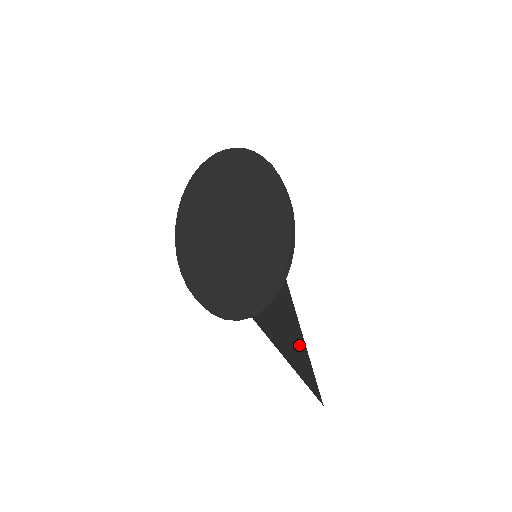
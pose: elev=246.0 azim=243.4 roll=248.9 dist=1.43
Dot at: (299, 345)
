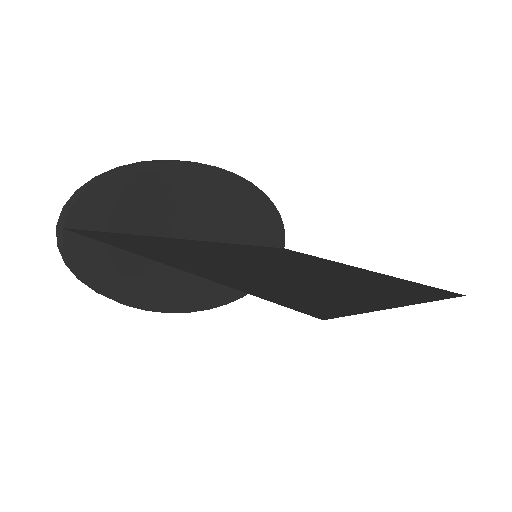
Dot at: (318, 291)
